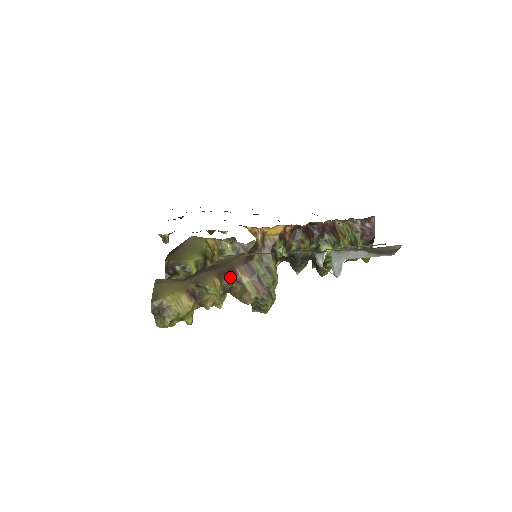
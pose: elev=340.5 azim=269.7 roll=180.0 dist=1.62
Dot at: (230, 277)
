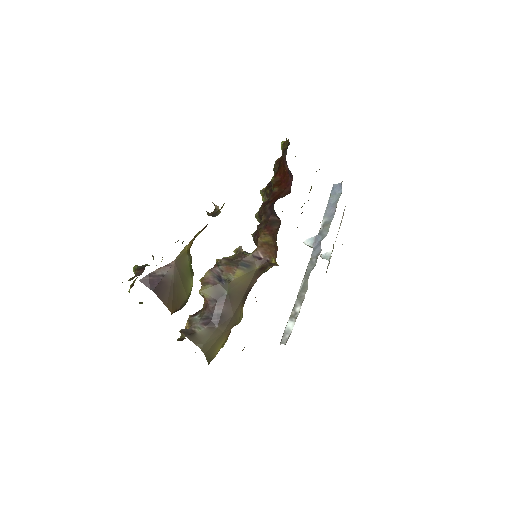
Dot at: occluded
